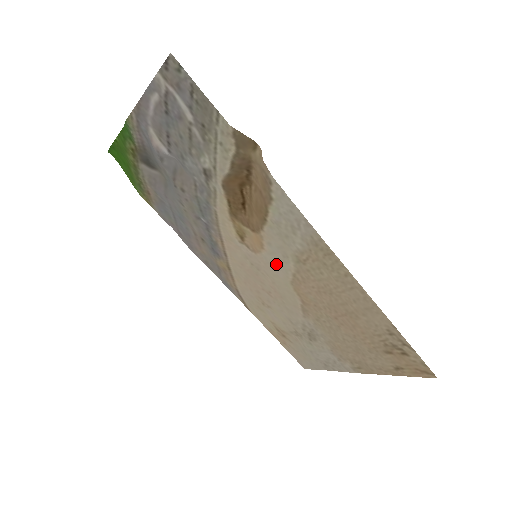
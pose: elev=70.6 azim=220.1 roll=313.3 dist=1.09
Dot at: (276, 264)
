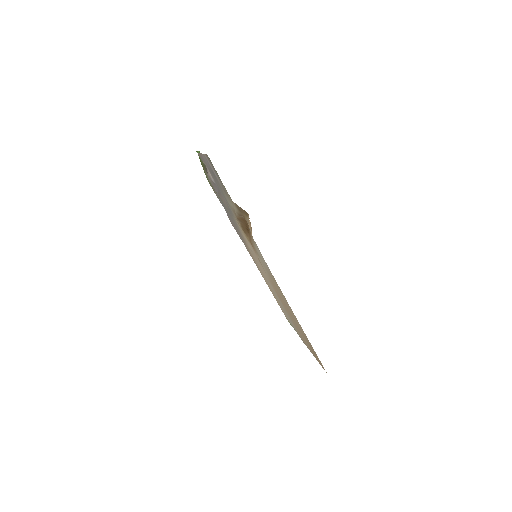
Dot at: (263, 268)
